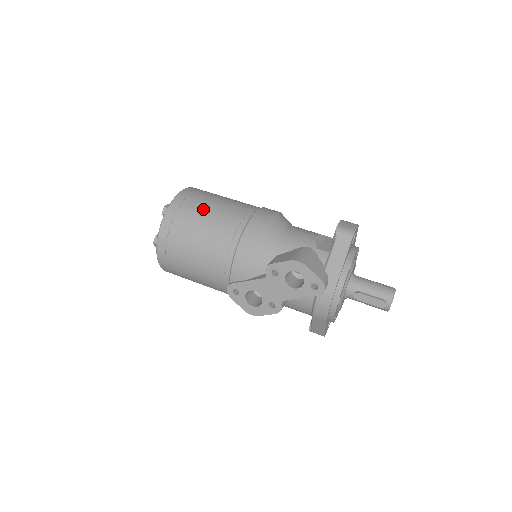
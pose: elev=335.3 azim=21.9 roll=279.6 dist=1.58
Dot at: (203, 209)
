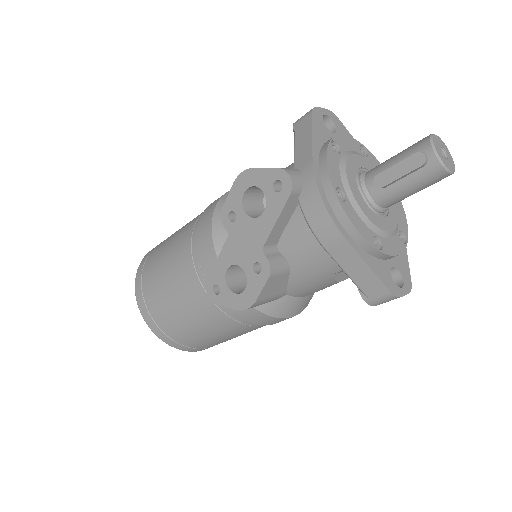
Dot at: (171, 235)
